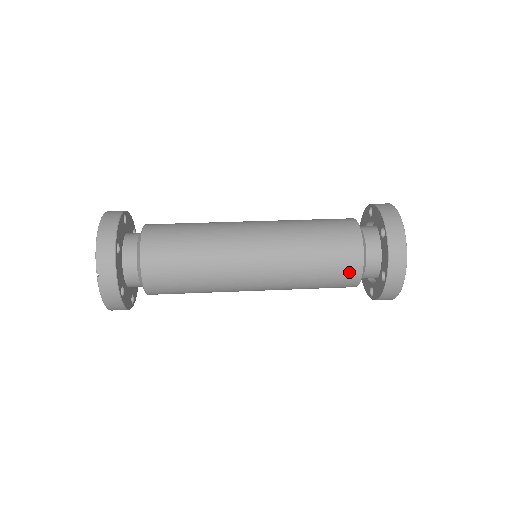
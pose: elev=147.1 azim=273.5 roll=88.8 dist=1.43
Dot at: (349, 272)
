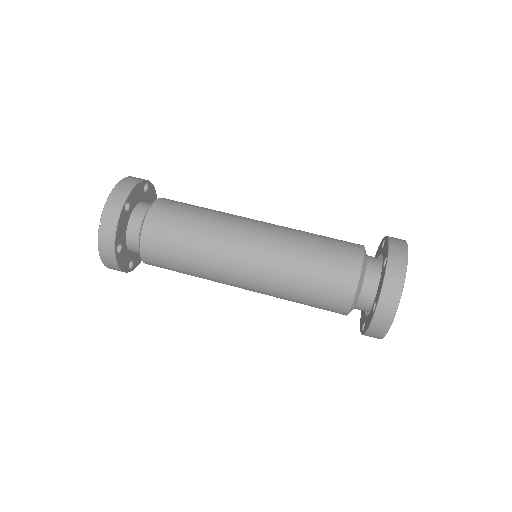
Dot at: (340, 293)
